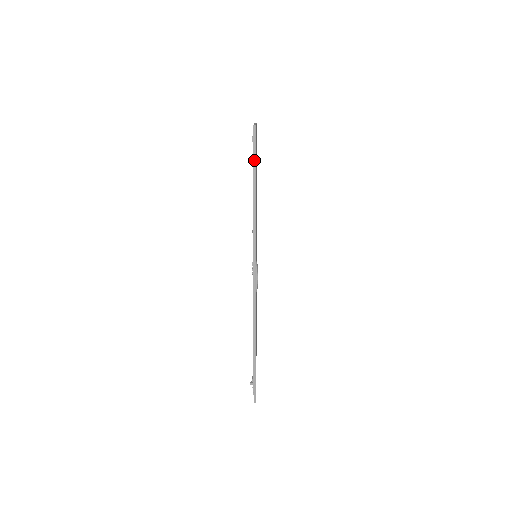
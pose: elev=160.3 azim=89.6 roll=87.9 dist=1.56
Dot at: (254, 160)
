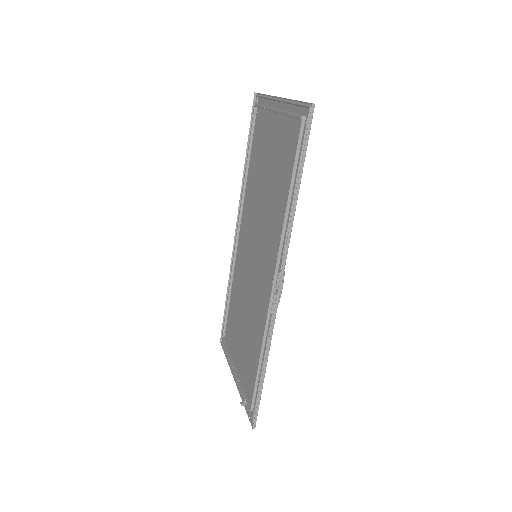
Dot at: (305, 147)
